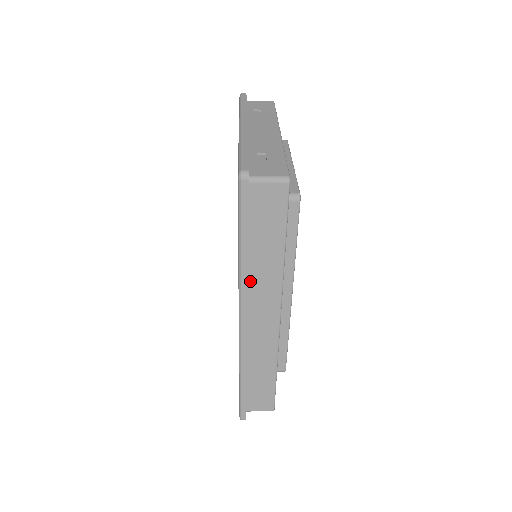
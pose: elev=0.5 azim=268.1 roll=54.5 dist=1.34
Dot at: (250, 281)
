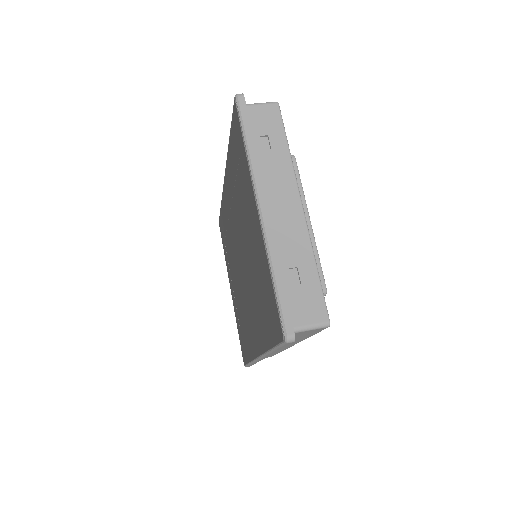
Dot at: occluded
